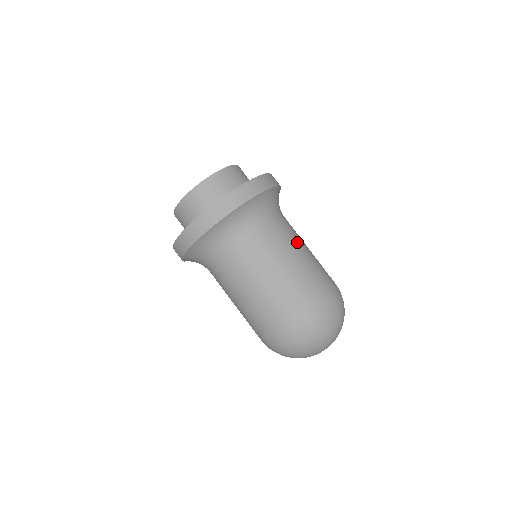
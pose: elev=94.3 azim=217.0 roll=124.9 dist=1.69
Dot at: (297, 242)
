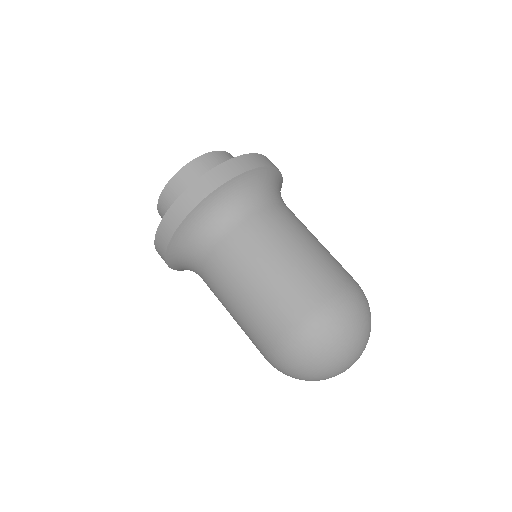
Dot at: occluded
